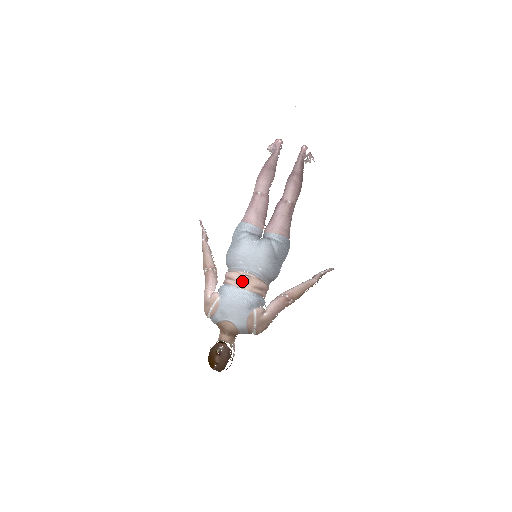
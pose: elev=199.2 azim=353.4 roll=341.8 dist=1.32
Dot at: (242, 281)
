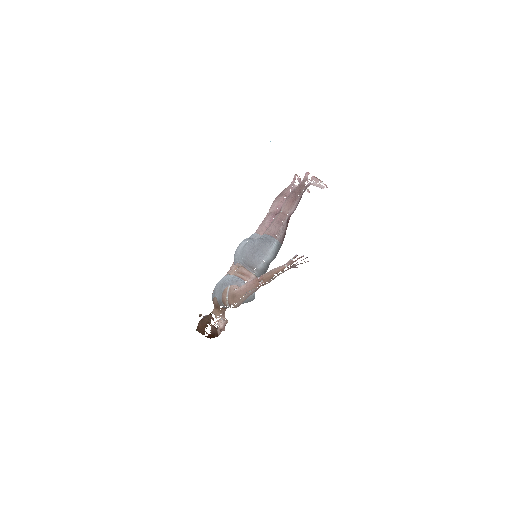
Dot at: (234, 270)
